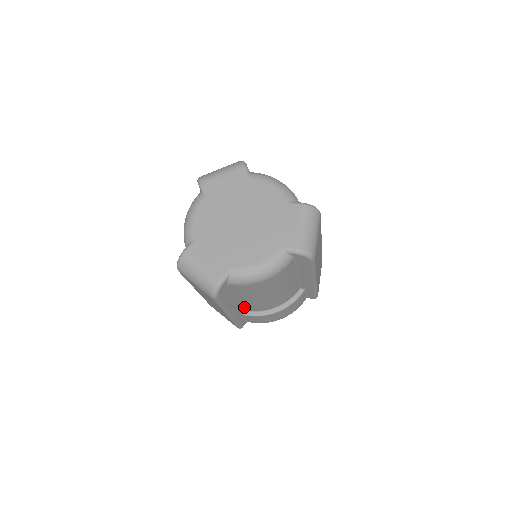
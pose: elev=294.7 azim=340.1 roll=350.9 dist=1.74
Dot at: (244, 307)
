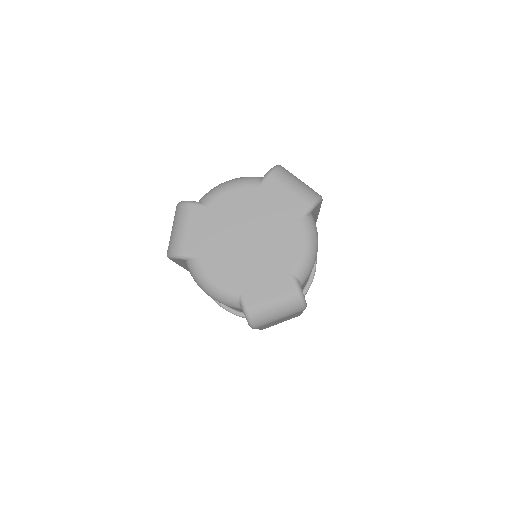
Dot at: occluded
